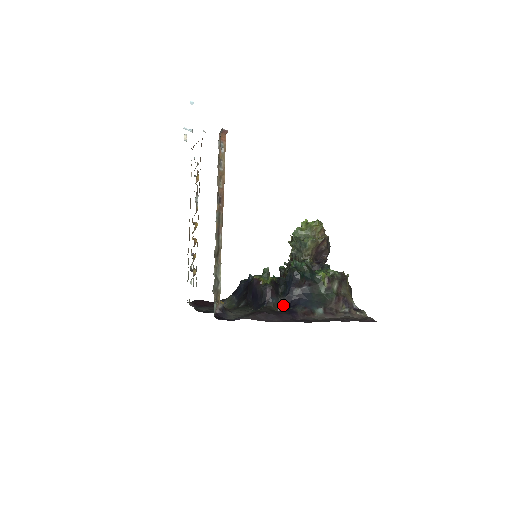
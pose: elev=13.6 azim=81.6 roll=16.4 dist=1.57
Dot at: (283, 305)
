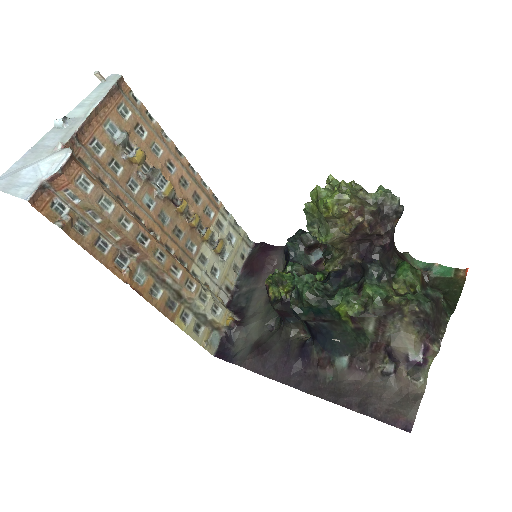
Dot at: (305, 327)
